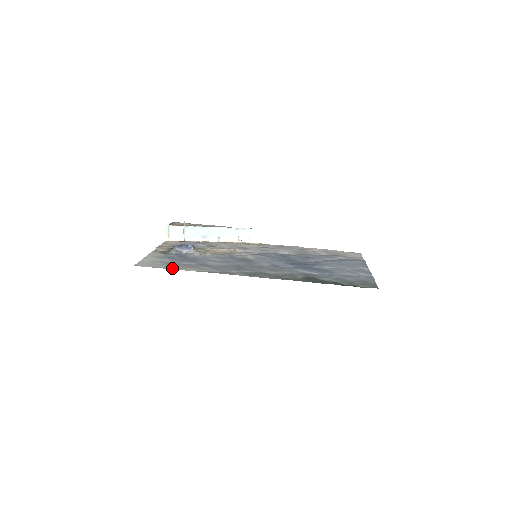
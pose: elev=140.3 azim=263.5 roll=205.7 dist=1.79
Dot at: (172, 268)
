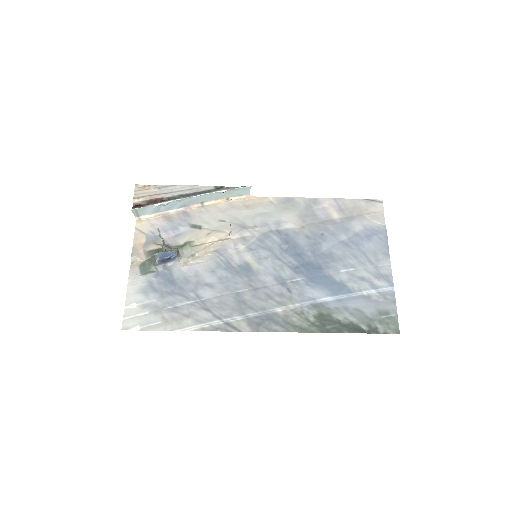
Dot at: (166, 328)
